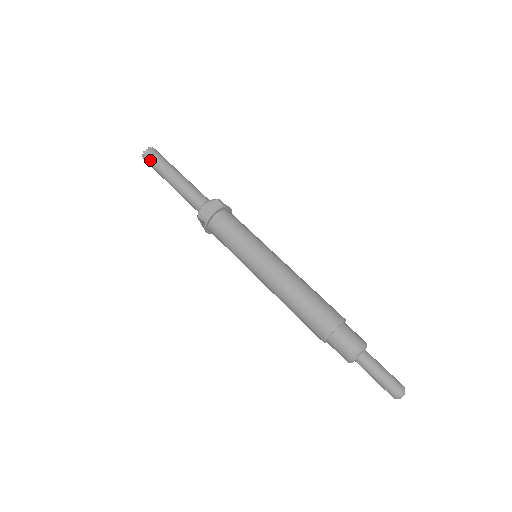
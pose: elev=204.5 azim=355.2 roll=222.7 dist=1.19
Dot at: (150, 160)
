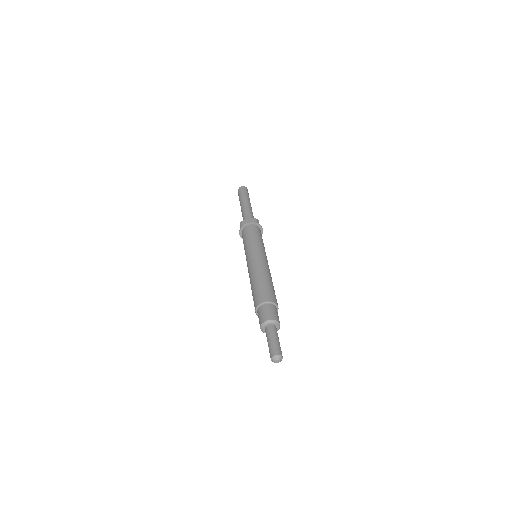
Dot at: (239, 192)
